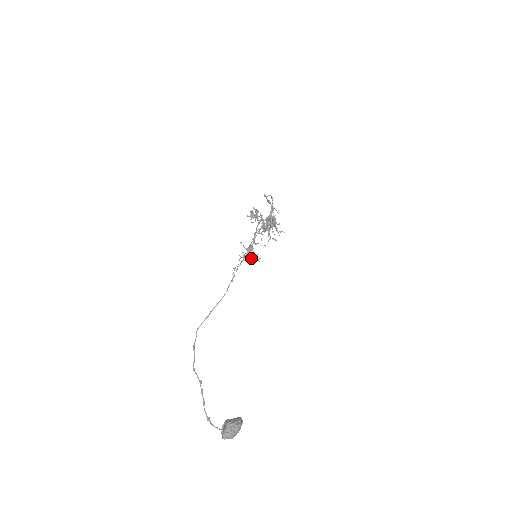
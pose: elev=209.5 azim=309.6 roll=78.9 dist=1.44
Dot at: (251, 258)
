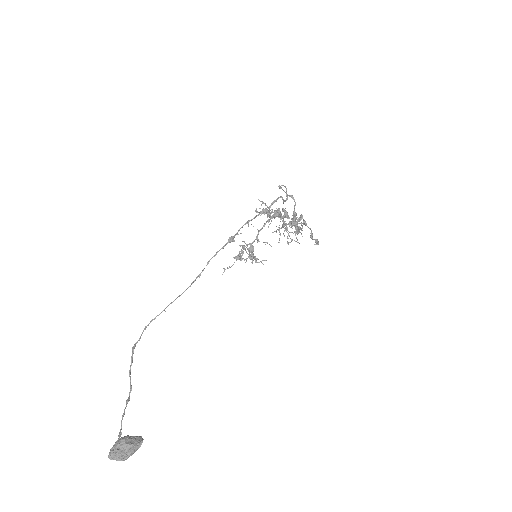
Dot at: (251, 259)
